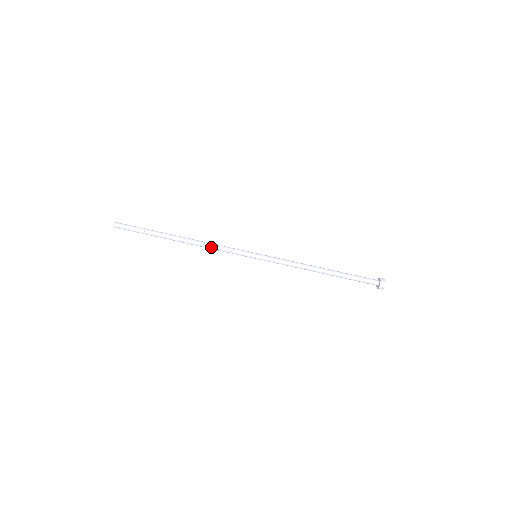
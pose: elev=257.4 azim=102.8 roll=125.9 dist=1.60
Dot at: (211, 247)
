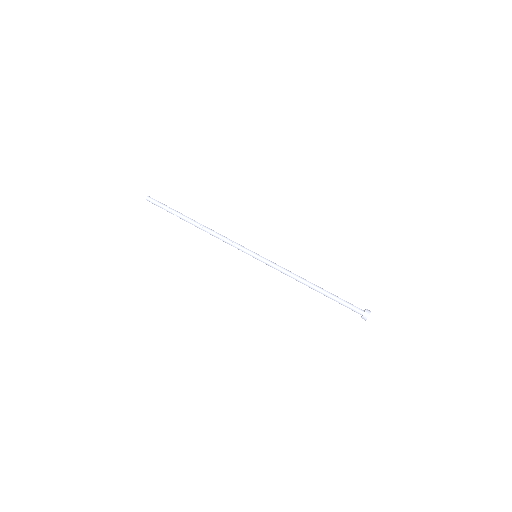
Dot at: (220, 237)
